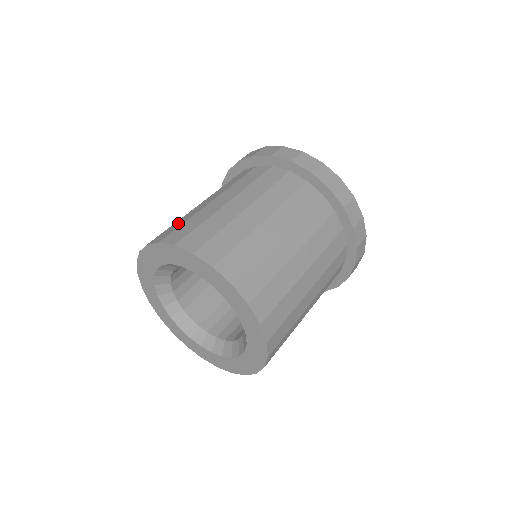
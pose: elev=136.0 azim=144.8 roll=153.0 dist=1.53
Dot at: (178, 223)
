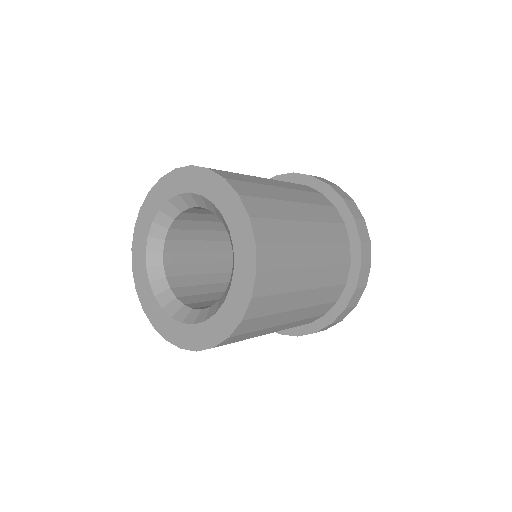
Dot at: occluded
